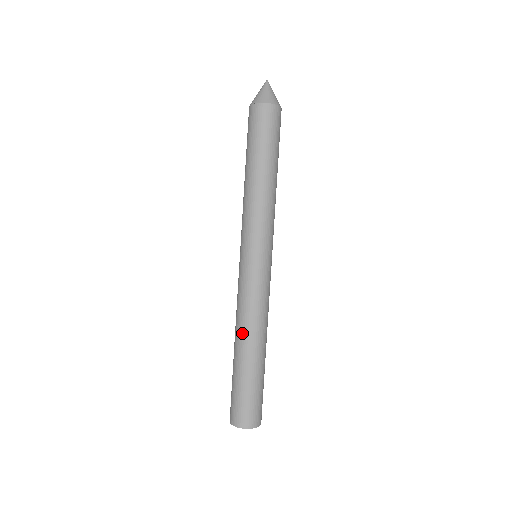
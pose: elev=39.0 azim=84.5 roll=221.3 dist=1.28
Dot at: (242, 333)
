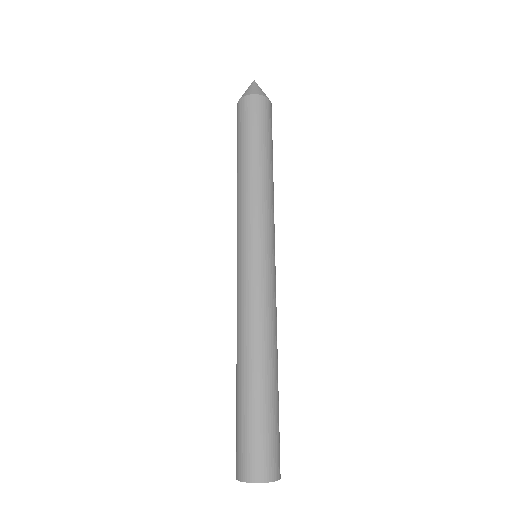
Dot at: (244, 346)
